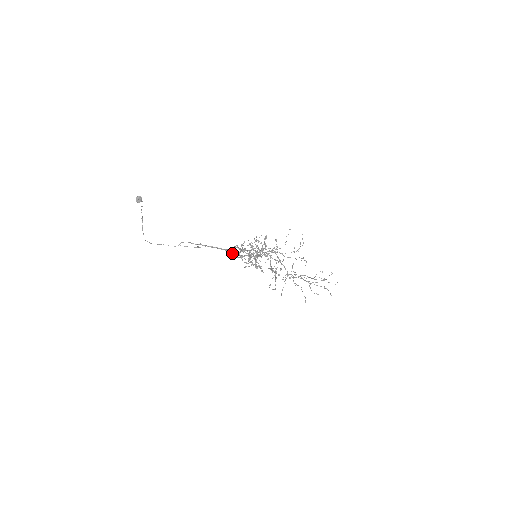
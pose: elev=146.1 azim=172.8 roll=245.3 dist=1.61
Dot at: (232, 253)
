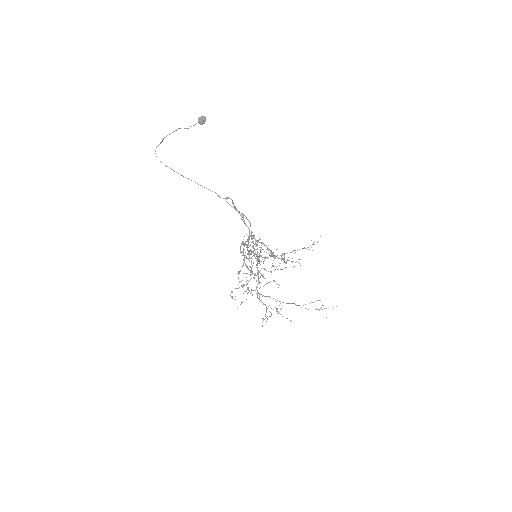
Dot at: occluded
